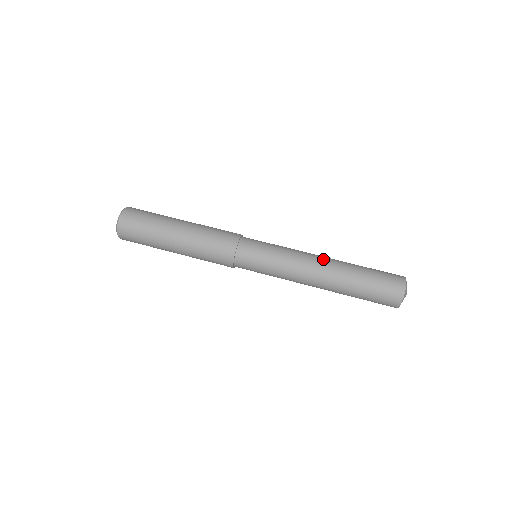
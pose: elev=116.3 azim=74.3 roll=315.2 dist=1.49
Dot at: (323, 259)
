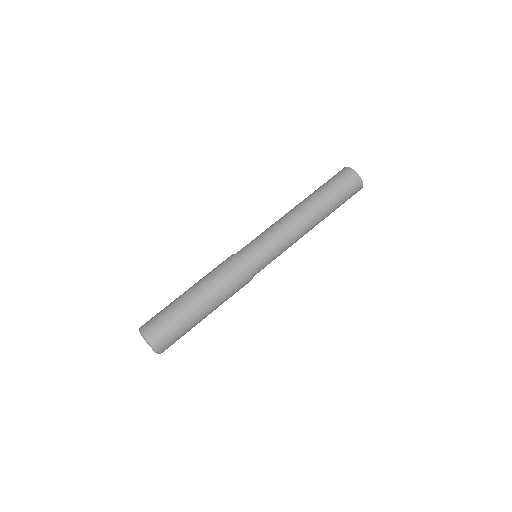
Dot at: (306, 219)
